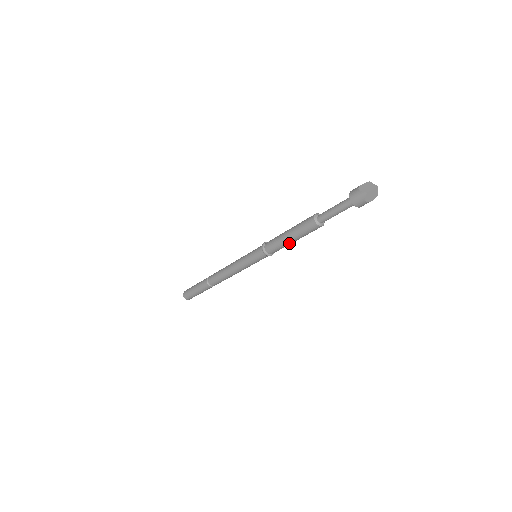
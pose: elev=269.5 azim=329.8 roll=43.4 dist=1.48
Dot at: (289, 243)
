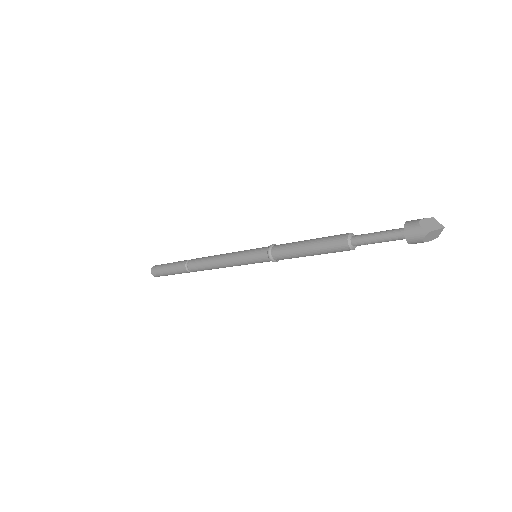
Dot at: (304, 256)
